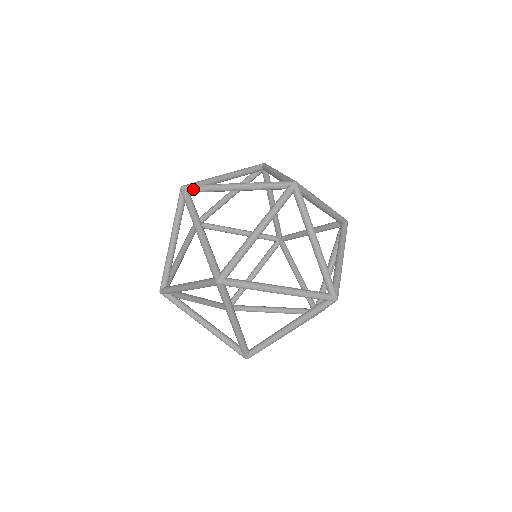
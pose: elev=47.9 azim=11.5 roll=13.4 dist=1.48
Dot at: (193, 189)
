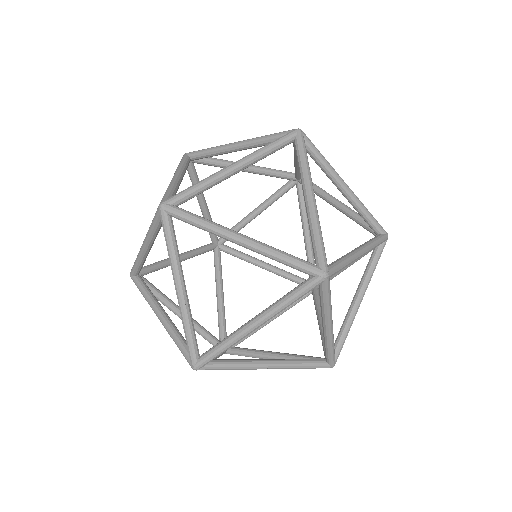
Dot at: (180, 199)
